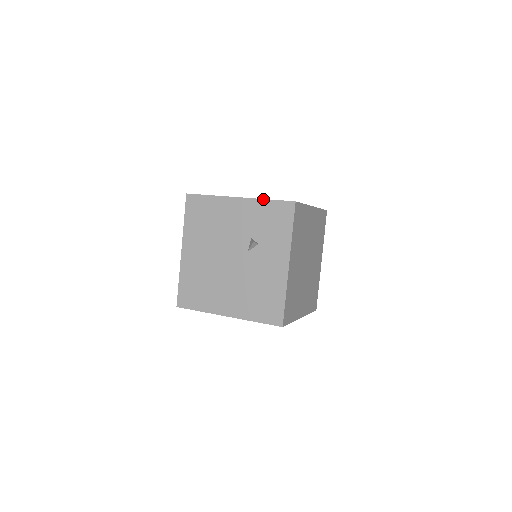
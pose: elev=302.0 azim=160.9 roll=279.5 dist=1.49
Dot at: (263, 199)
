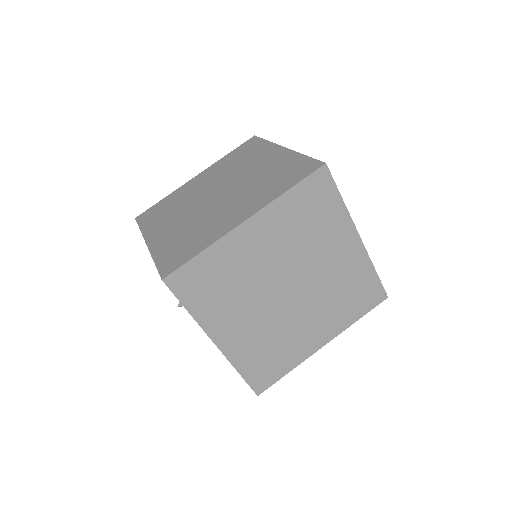
Dot at: occluded
